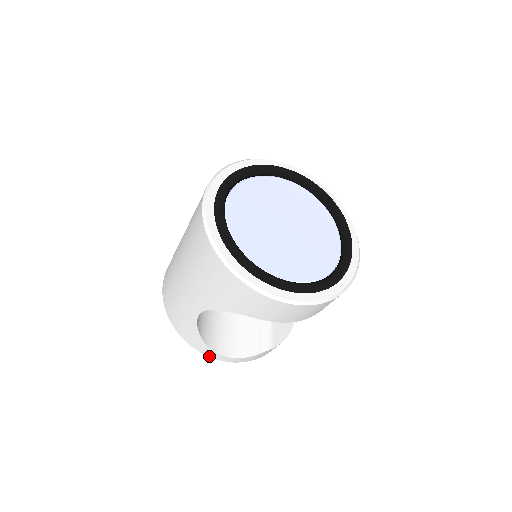
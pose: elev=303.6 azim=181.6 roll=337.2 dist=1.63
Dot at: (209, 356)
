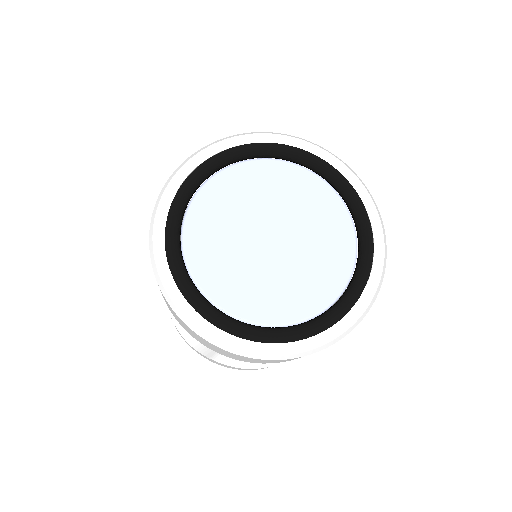
Dot at: occluded
